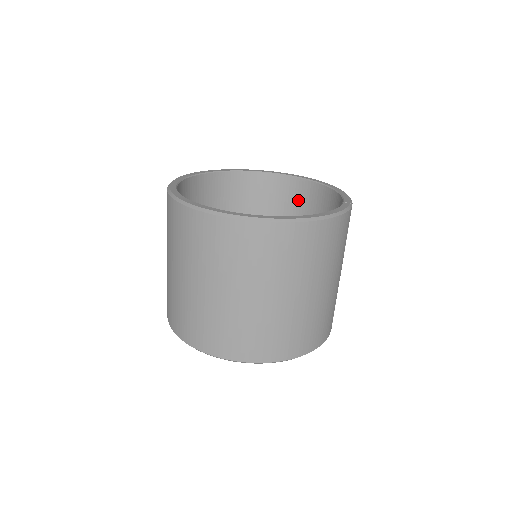
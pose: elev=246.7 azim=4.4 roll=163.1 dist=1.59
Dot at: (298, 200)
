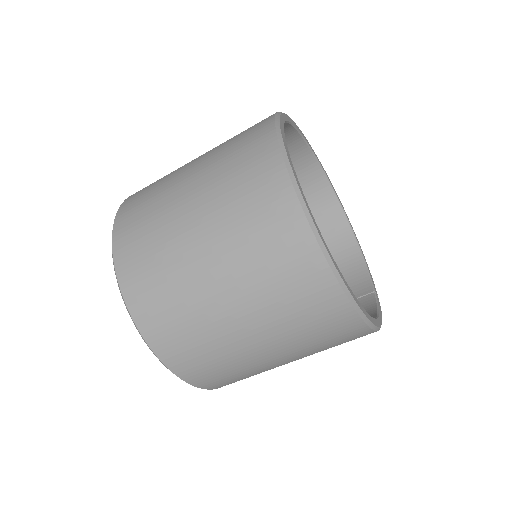
Dot at: (314, 212)
